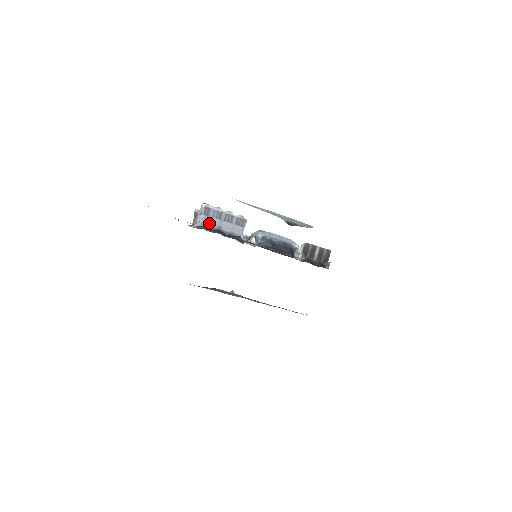
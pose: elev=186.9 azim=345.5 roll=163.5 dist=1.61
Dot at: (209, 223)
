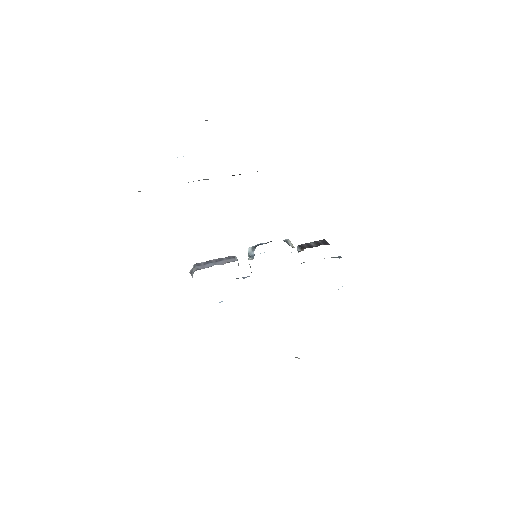
Dot at: (204, 268)
